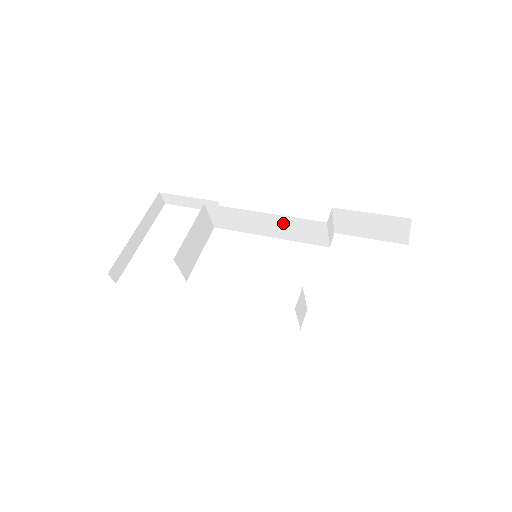
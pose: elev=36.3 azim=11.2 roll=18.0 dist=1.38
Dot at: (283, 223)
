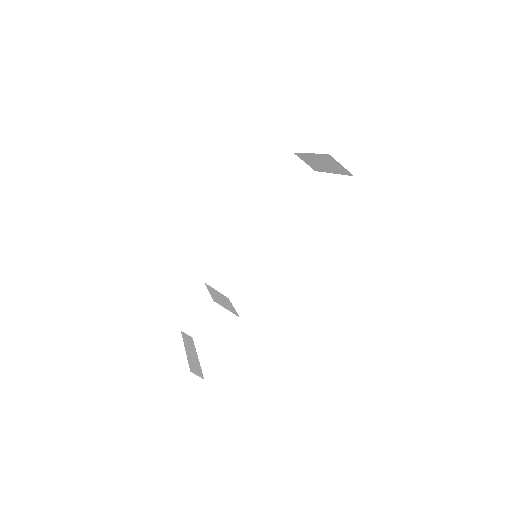
Dot at: (250, 234)
